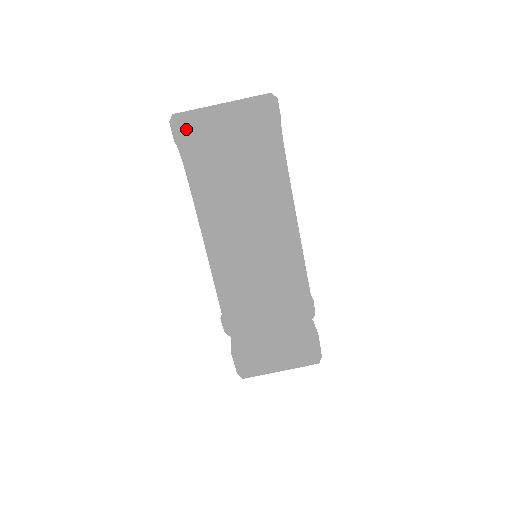
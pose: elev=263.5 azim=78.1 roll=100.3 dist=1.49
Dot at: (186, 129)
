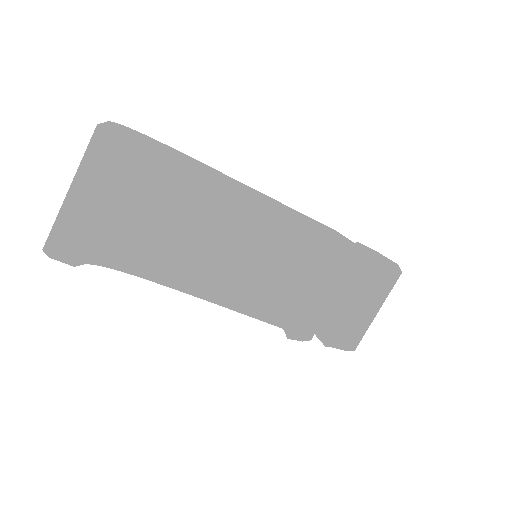
Dot at: (70, 247)
